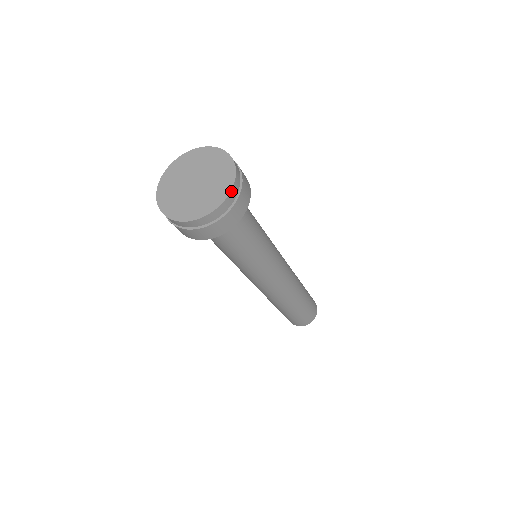
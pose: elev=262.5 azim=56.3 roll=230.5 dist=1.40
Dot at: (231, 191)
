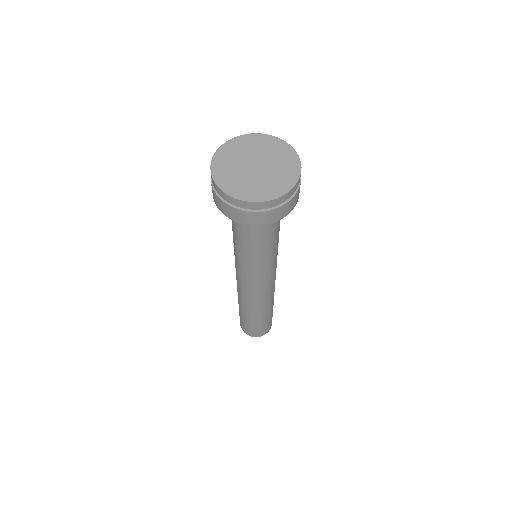
Dot at: (282, 196)
